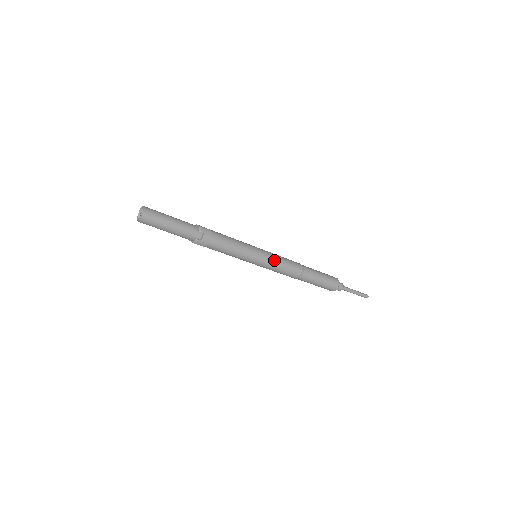
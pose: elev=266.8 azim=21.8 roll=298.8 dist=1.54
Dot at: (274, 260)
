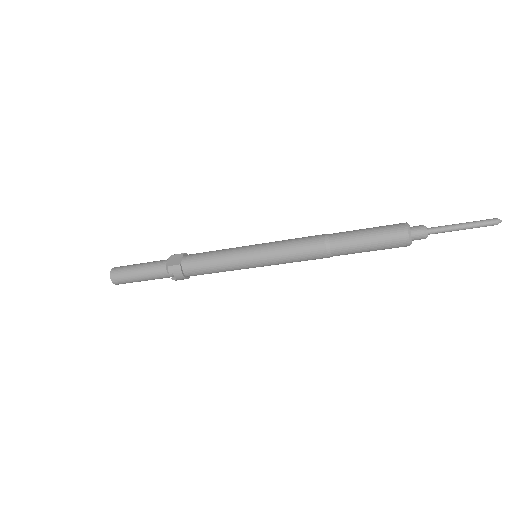
Dot at: (276, 258)
